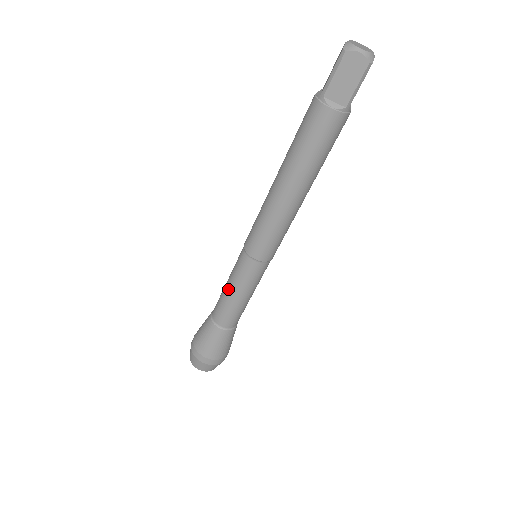
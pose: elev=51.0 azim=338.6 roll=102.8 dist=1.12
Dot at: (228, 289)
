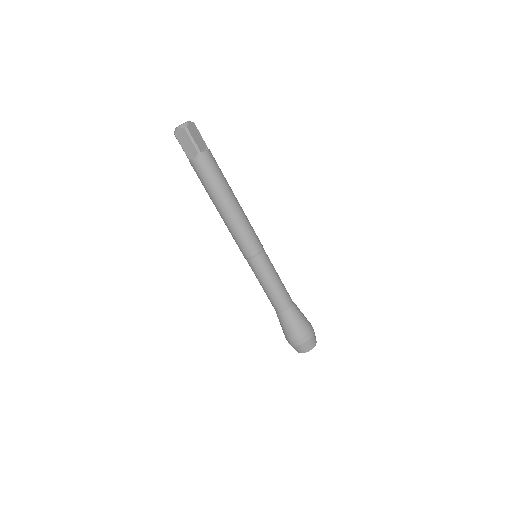
Dot at: occluded
